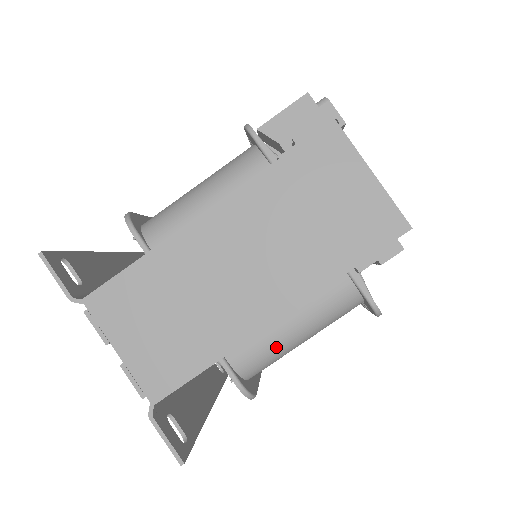
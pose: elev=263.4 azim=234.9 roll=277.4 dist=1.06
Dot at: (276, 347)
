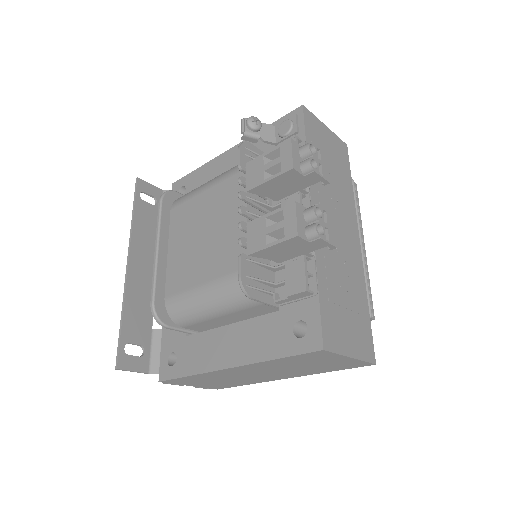
Dot at: occluded
